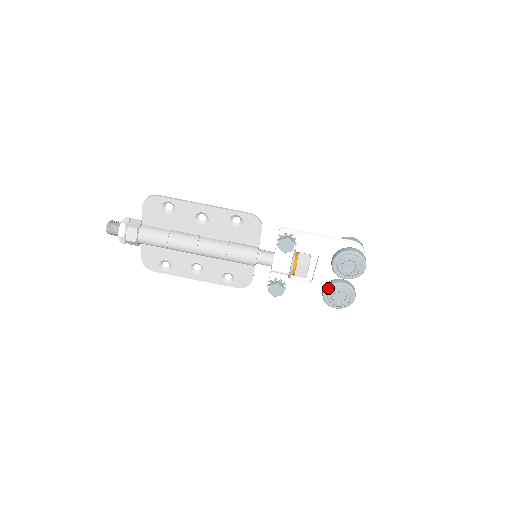
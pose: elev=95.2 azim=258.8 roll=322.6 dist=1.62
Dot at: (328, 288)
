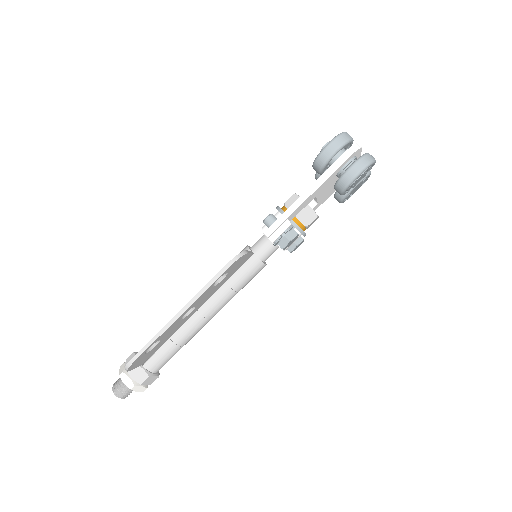
Dot at: (344, 199)
